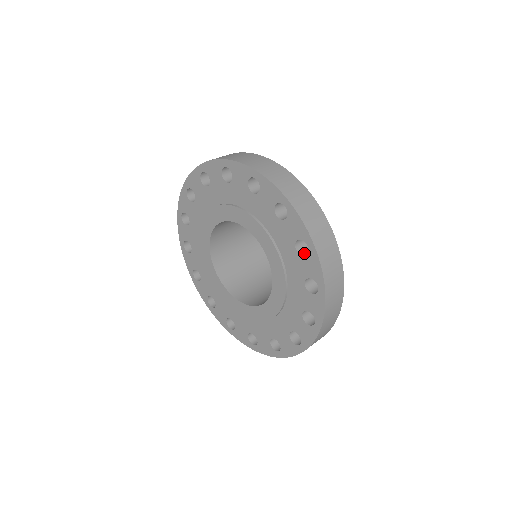
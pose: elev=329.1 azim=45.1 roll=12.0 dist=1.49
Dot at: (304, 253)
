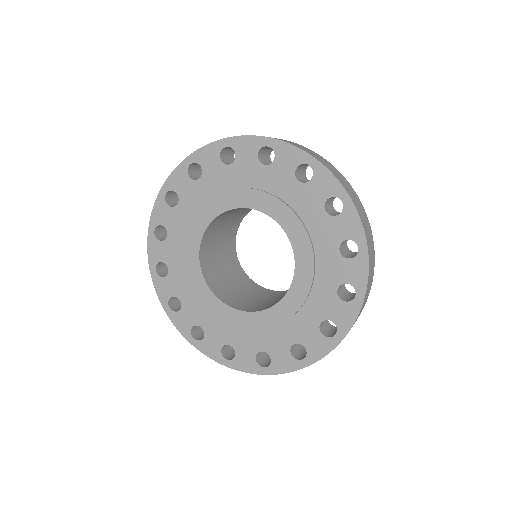
Dot at: (346, 256)
